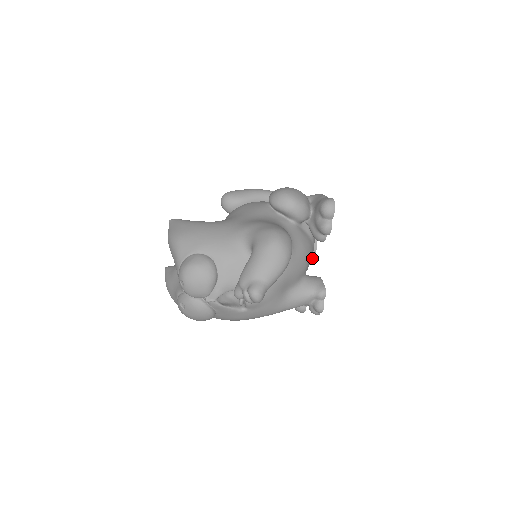
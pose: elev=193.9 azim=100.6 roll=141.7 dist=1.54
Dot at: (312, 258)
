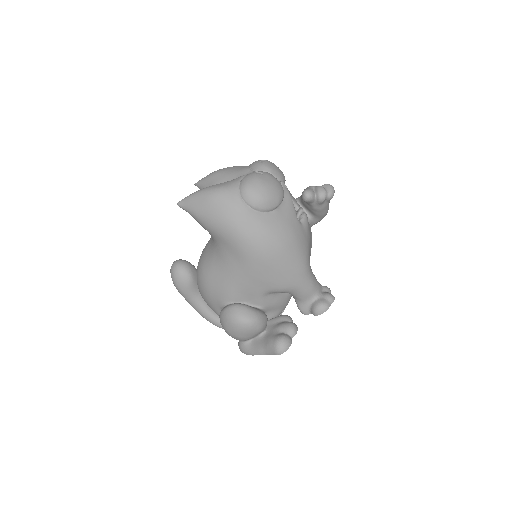
Dot at: occluded
